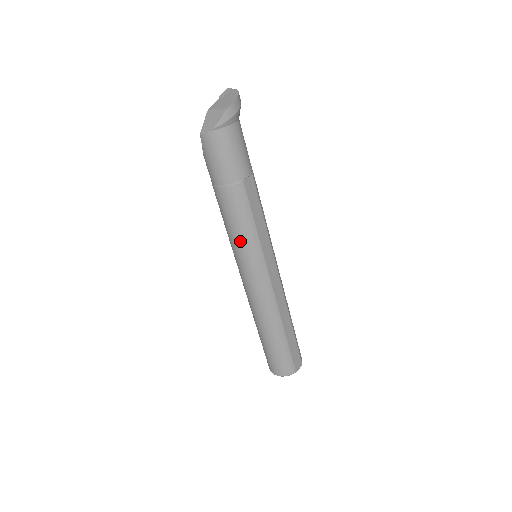
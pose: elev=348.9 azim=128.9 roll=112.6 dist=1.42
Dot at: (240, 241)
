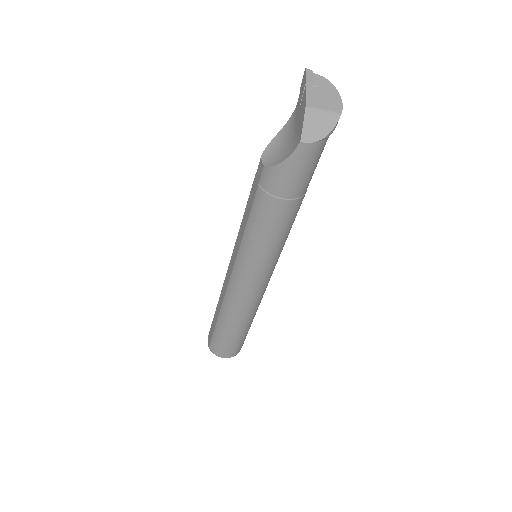
Dot at: (273, 251)
